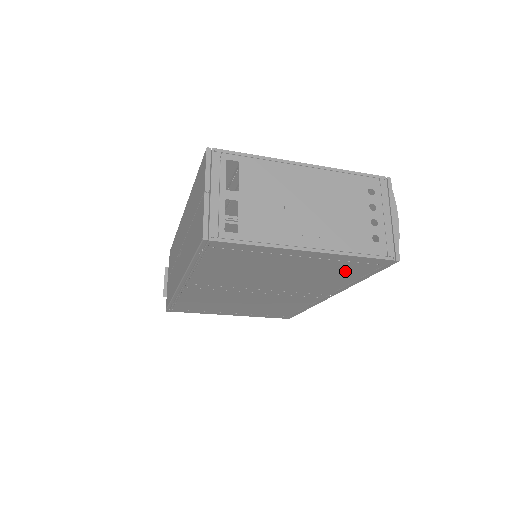
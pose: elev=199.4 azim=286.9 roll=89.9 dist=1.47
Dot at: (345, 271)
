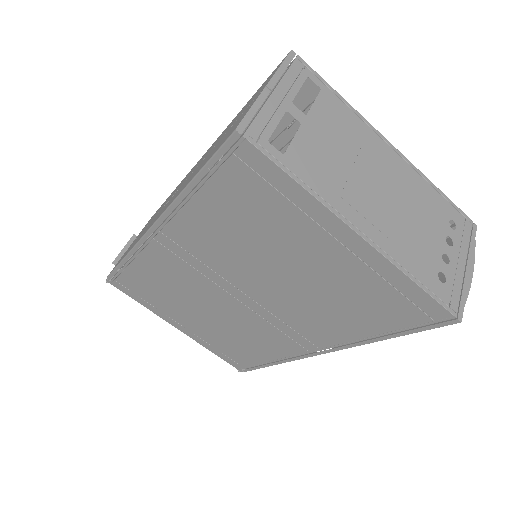
Dot at: (375, 308)
